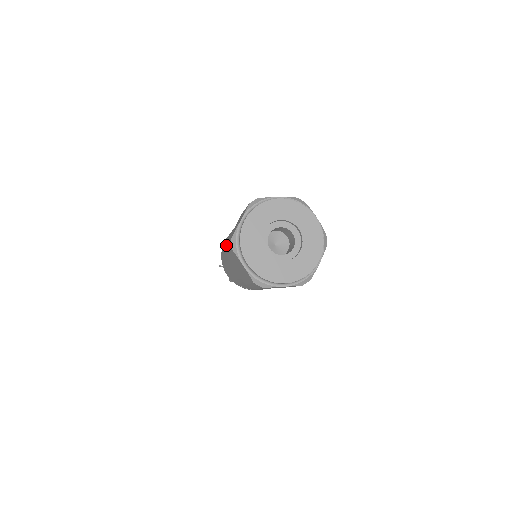
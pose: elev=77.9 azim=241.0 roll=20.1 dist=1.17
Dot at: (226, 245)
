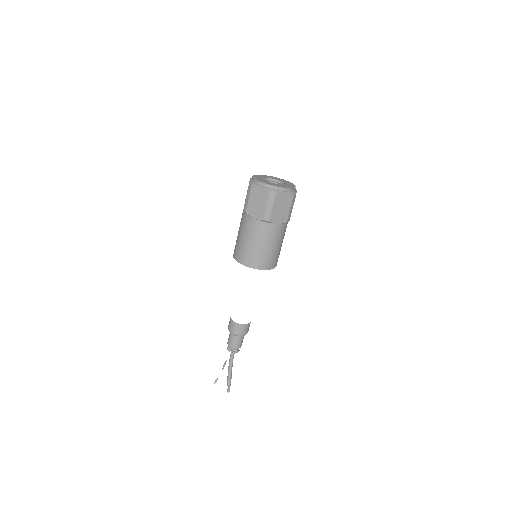
Dot at: (244, 207)
